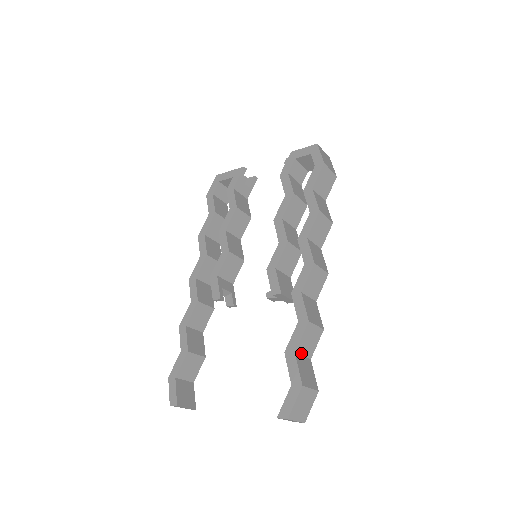
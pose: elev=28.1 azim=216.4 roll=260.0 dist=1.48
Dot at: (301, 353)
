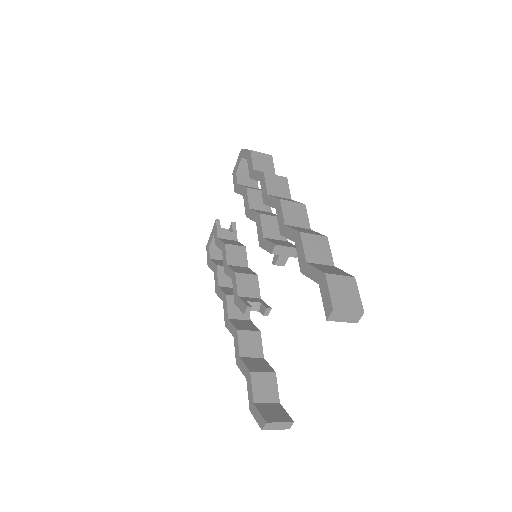
Dot at: (316, 262)
